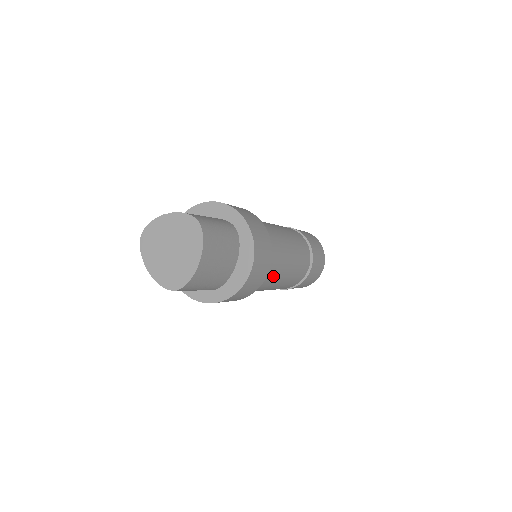
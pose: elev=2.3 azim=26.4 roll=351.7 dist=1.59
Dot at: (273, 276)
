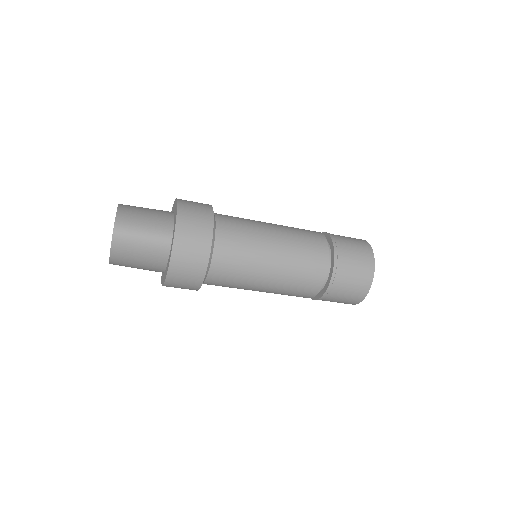
Dot at: (246, 226)
